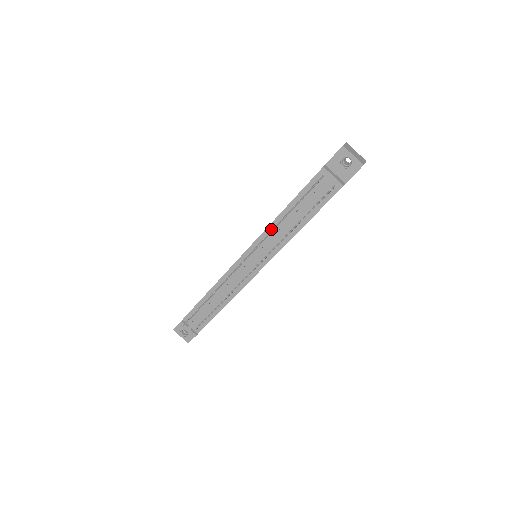
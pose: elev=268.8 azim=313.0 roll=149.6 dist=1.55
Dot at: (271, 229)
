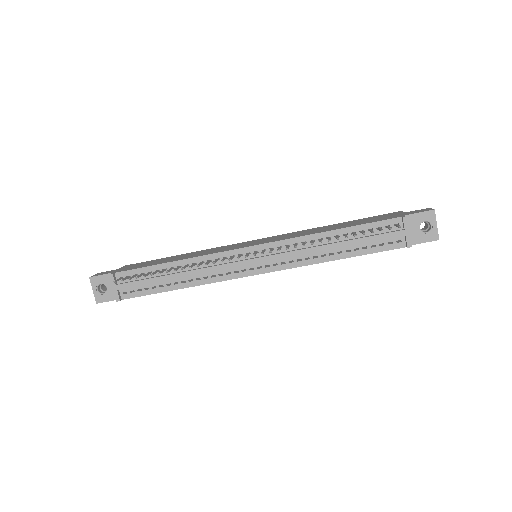
Dot at: (304, 240)
